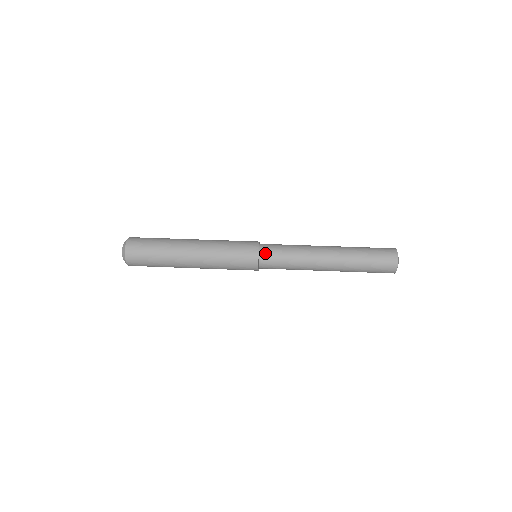
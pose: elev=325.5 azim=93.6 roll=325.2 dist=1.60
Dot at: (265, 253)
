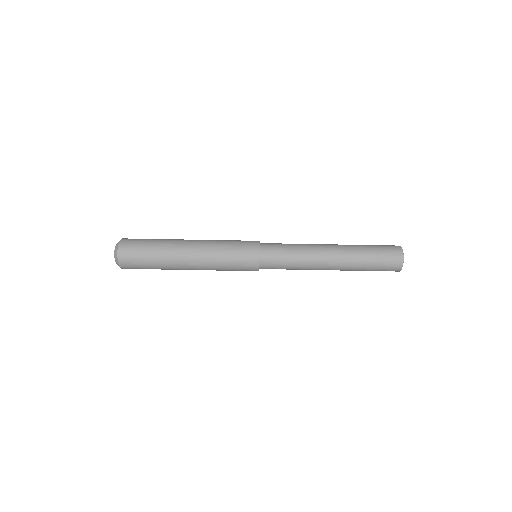
Dot at: (266, 257)
